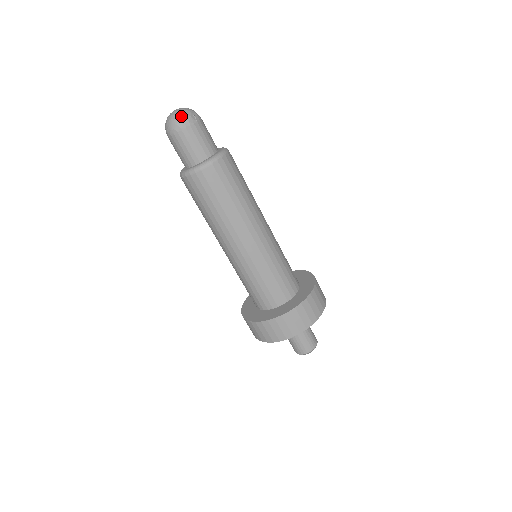
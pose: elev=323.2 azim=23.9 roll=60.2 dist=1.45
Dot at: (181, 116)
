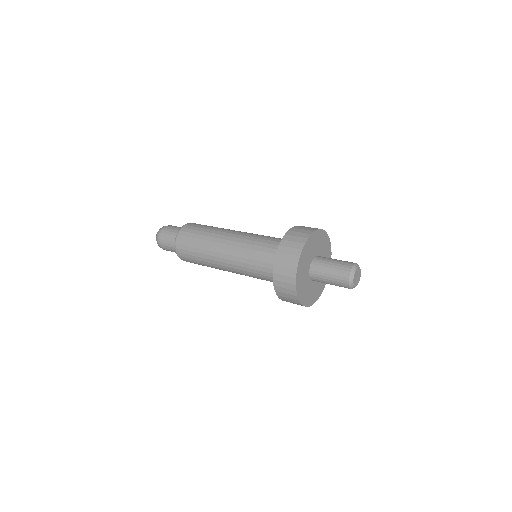
Dot at: (160, 228)
